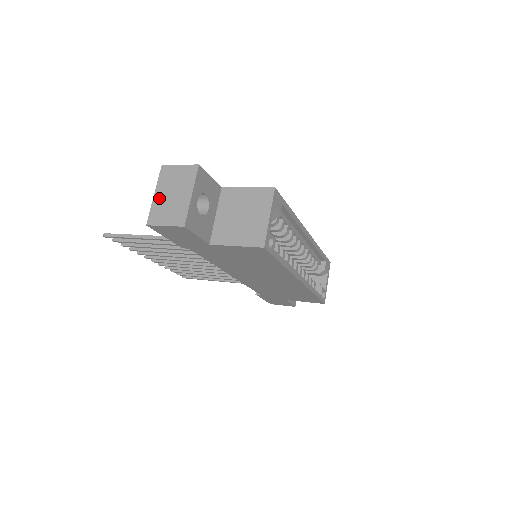
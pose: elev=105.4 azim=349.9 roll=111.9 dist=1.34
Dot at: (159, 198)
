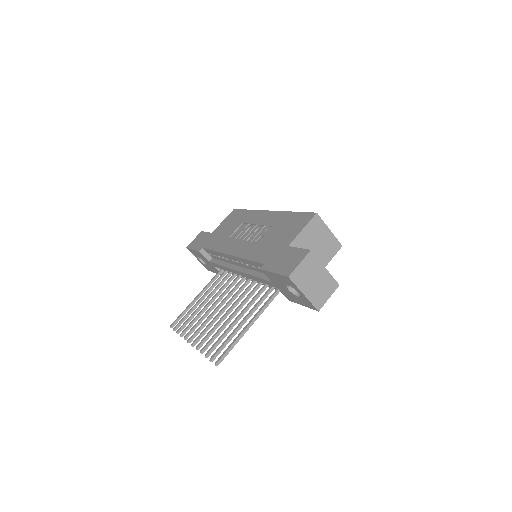
Dot at: (309, 292)
